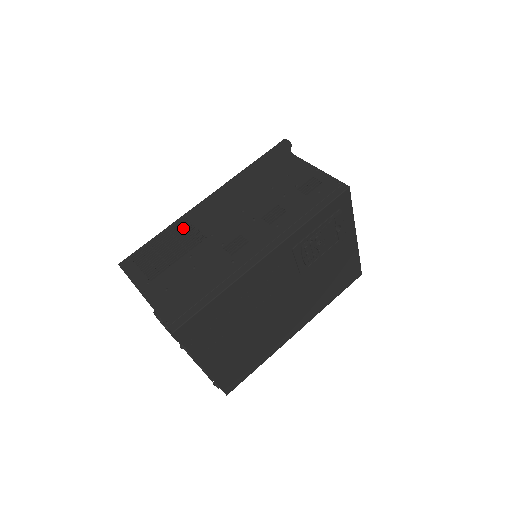
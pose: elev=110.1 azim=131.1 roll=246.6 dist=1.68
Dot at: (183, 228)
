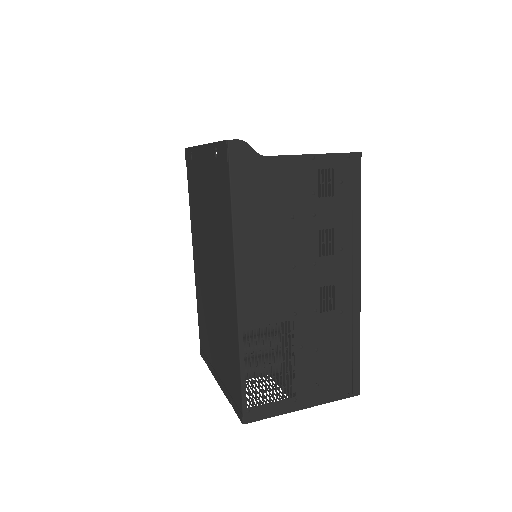
Dot at: (233, 332)
